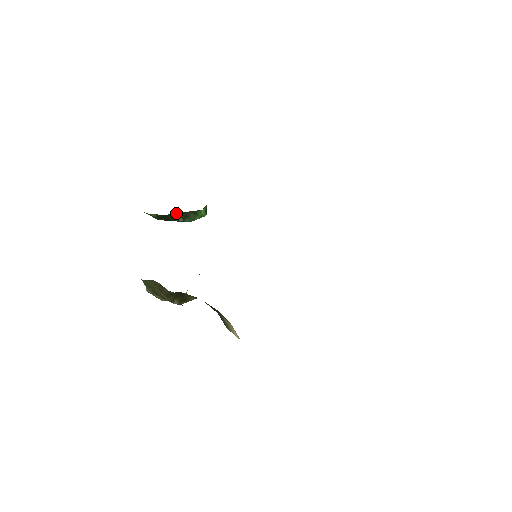
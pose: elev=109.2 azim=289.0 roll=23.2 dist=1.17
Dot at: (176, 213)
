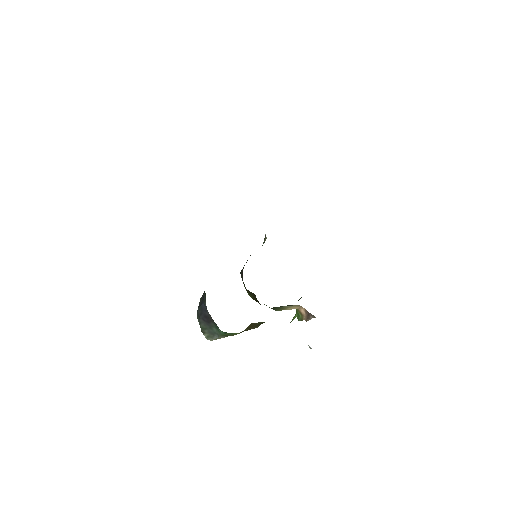
Dot at: occluded
